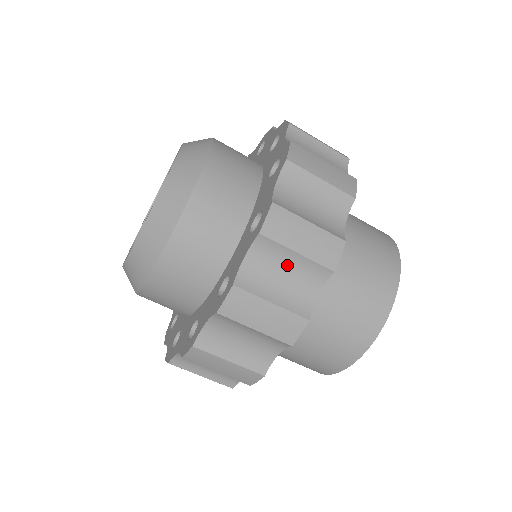
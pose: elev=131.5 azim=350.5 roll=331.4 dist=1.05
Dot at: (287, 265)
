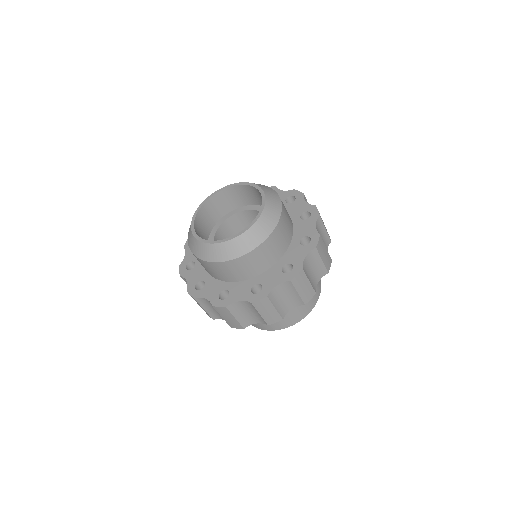
Dot at: (253, 312)
